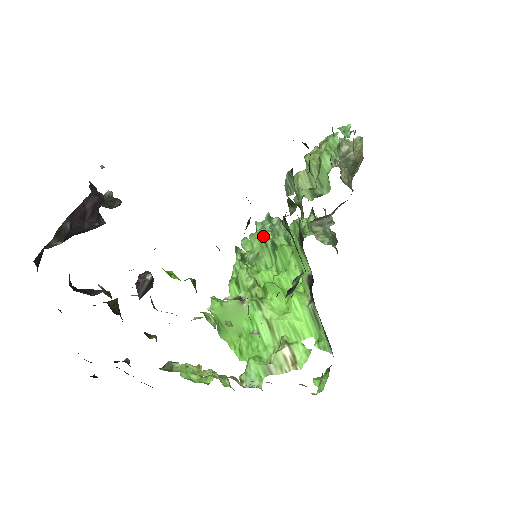
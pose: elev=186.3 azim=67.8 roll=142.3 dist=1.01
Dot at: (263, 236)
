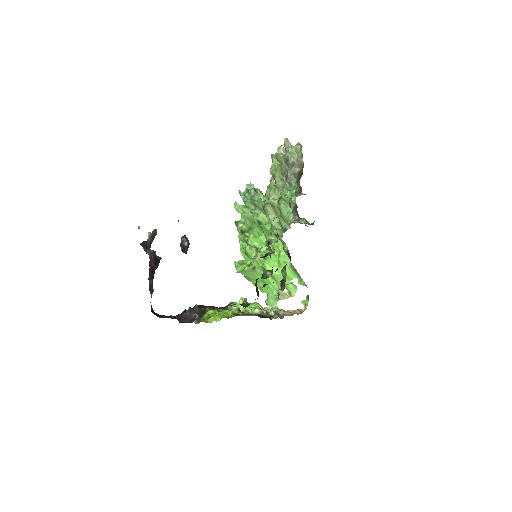
Dot at: (251, 218)
